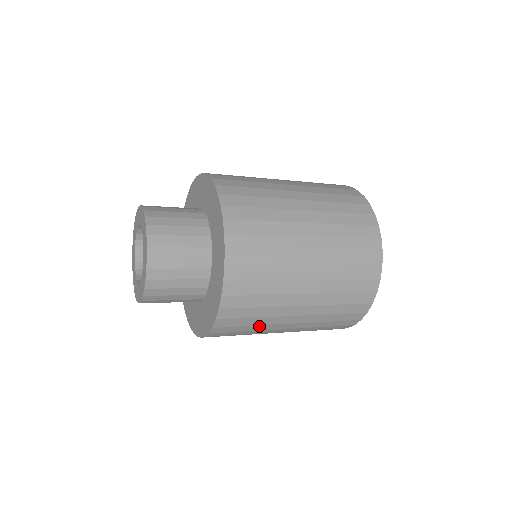
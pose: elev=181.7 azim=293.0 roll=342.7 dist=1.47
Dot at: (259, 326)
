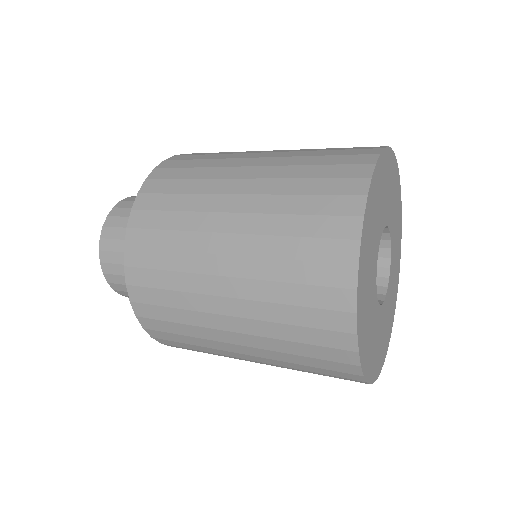
Dot at: (183, 295)
